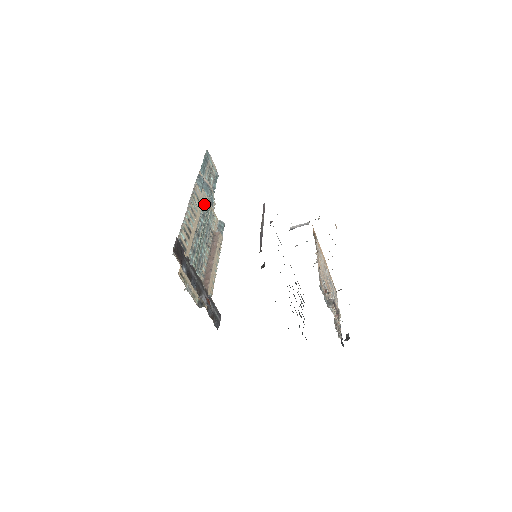
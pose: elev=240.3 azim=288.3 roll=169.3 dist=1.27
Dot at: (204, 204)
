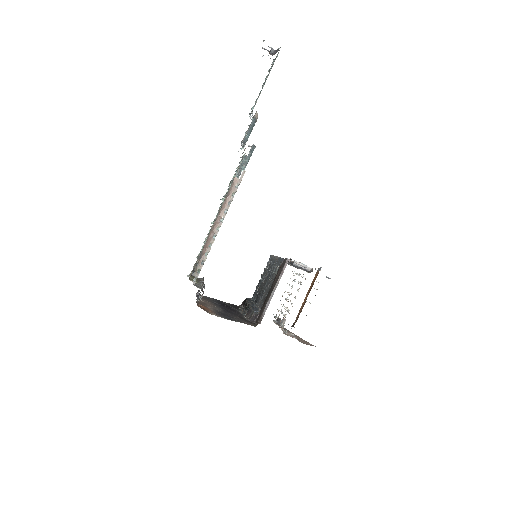
Dot at: occluded
